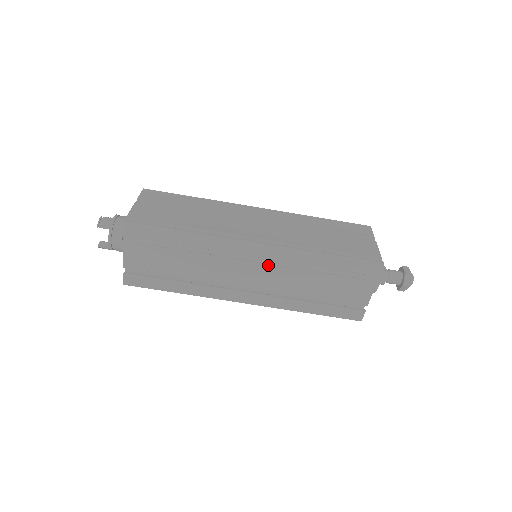
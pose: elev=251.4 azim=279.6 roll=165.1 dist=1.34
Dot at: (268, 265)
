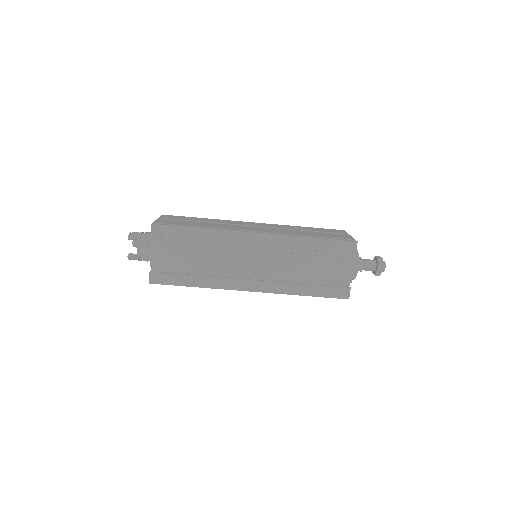
Dot at: (267, 252)
